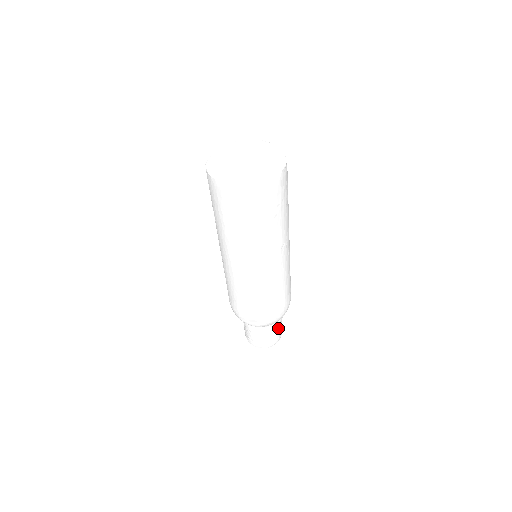
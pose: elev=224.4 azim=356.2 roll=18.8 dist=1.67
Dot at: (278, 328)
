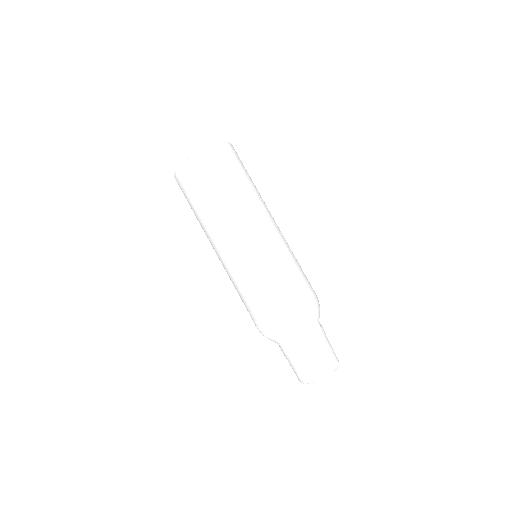
Dot at: (314, 349)
